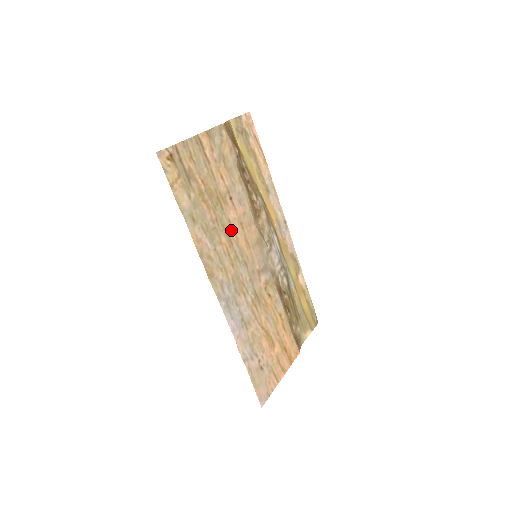
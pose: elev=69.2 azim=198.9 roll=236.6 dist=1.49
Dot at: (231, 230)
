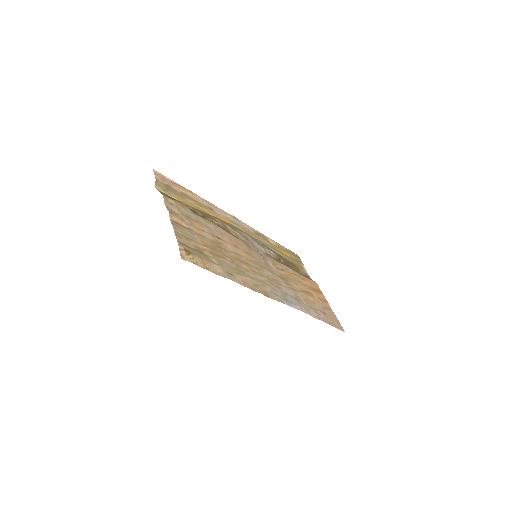
Dot at: (239, 257)
